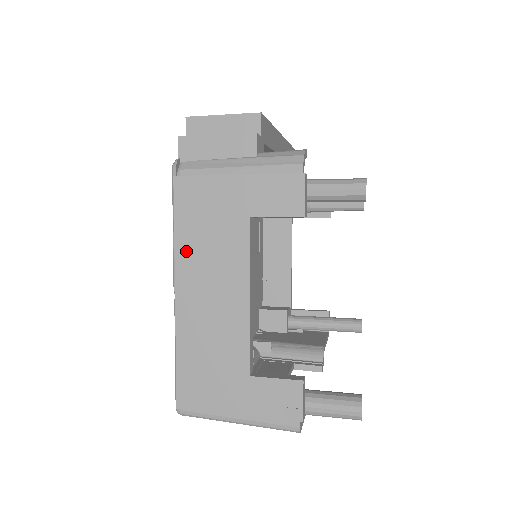
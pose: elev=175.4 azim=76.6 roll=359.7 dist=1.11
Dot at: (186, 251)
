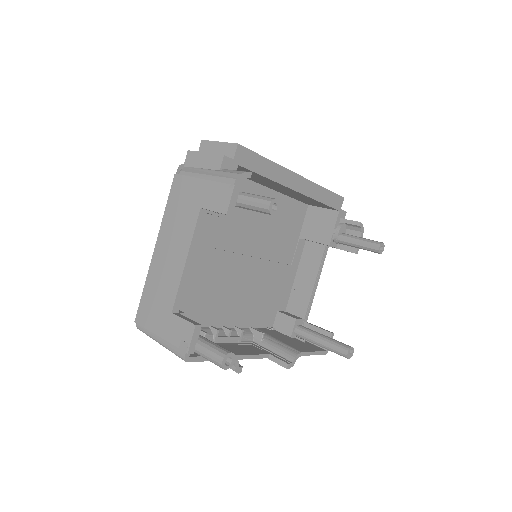
Dot at: (167, 222)
